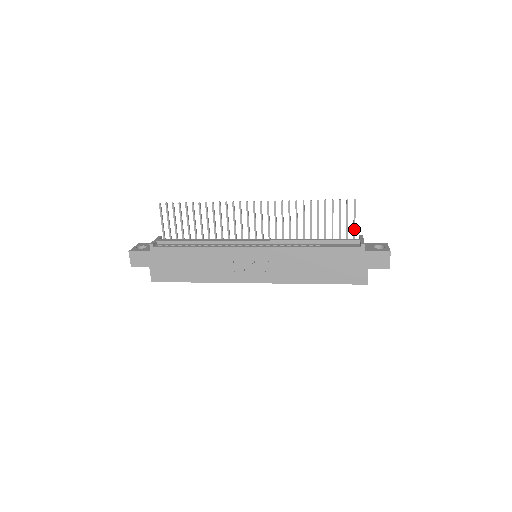
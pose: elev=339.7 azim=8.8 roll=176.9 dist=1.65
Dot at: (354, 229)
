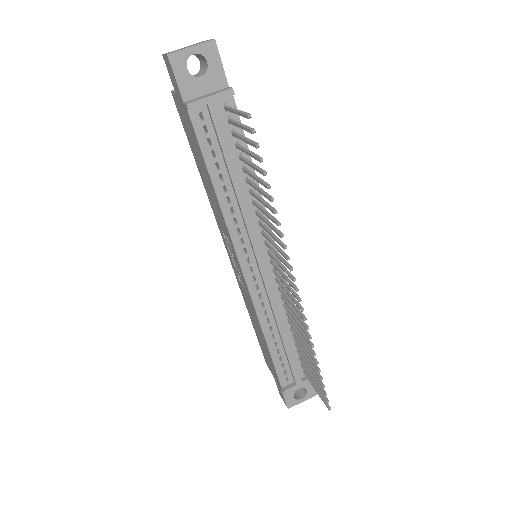
Dot at: (310, 382)
